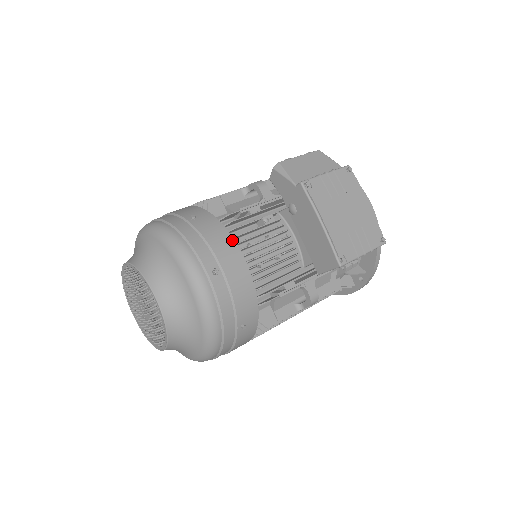
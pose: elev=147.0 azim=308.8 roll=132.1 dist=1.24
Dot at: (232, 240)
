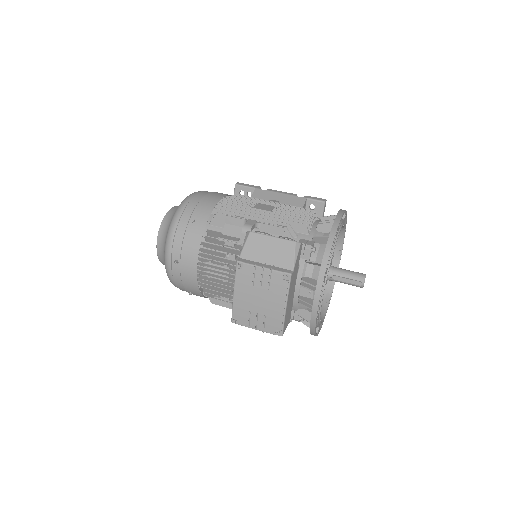
Dot at: (197, 253)
